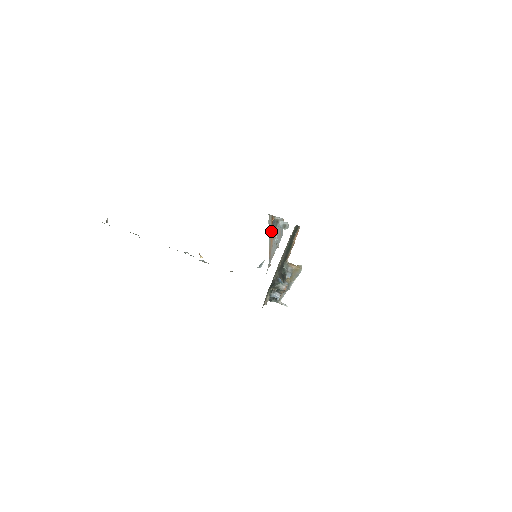
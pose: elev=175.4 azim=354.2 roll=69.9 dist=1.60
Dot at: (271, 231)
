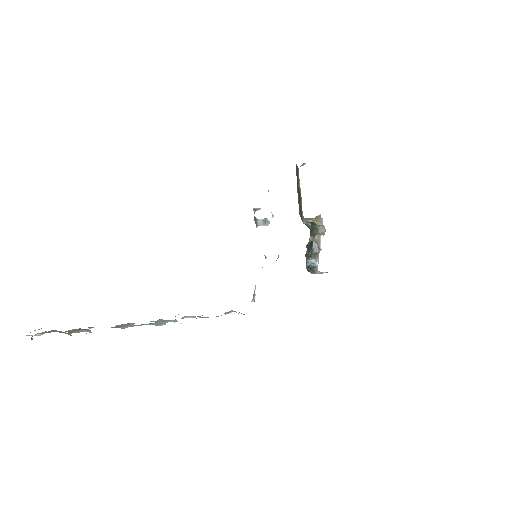
Dot at: occluded
